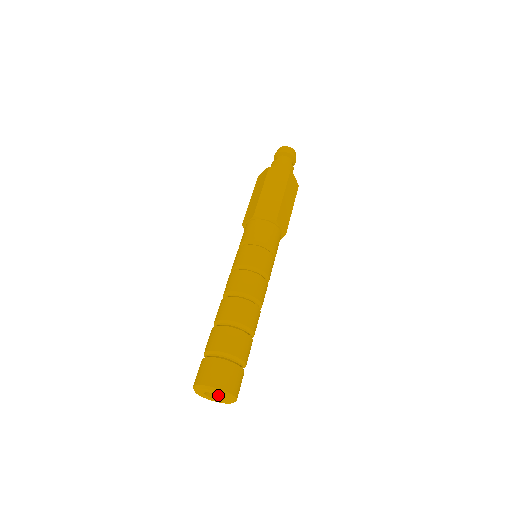
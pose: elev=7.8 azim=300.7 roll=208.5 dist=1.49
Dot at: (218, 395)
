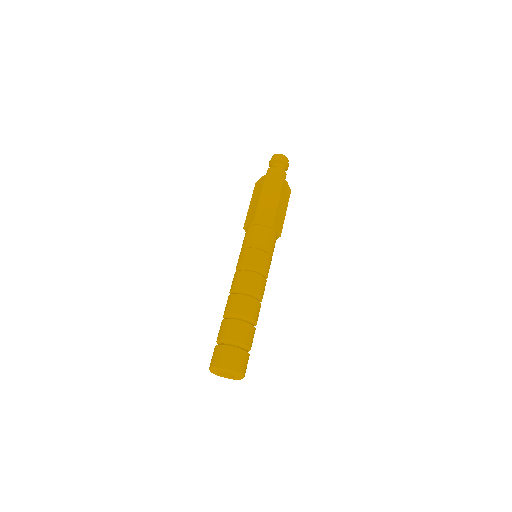
Dot at: occluded
